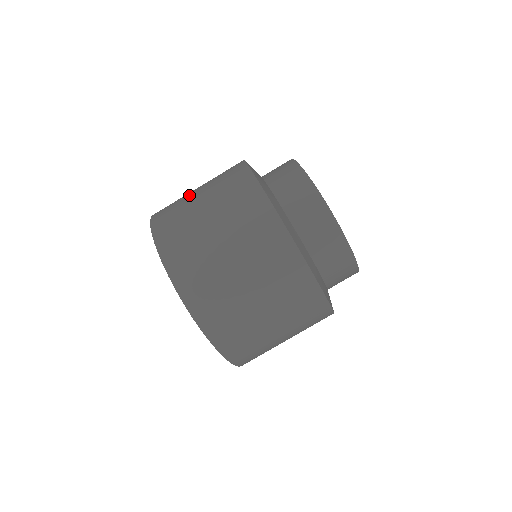
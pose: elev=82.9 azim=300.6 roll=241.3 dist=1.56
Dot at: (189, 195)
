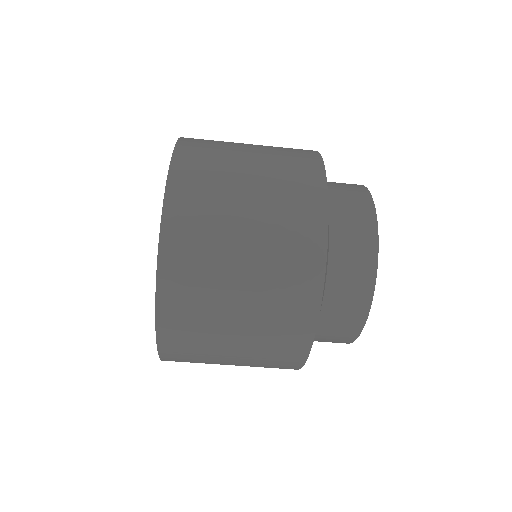
Dot at: occluded
